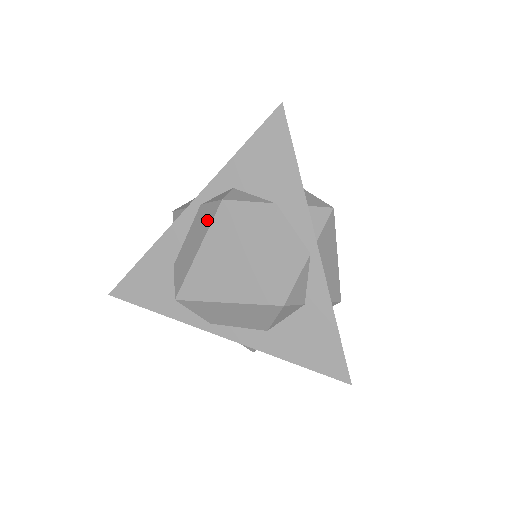
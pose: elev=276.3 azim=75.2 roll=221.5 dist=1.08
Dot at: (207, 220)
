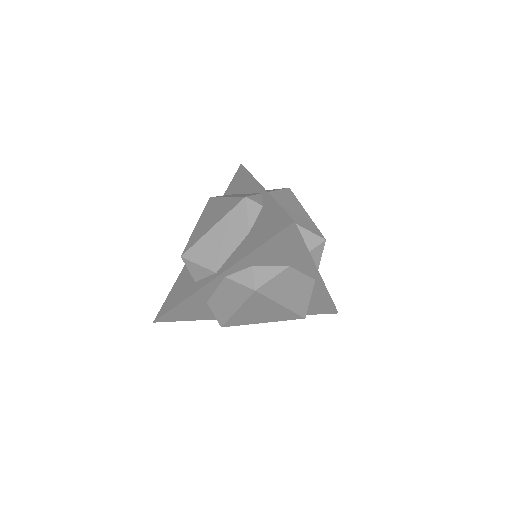
Dot at: (240, 295)
